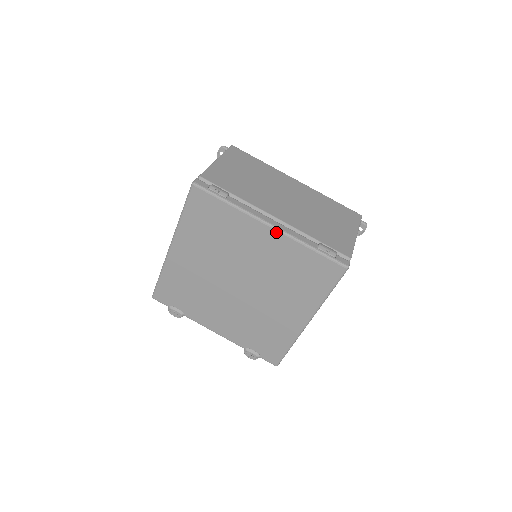
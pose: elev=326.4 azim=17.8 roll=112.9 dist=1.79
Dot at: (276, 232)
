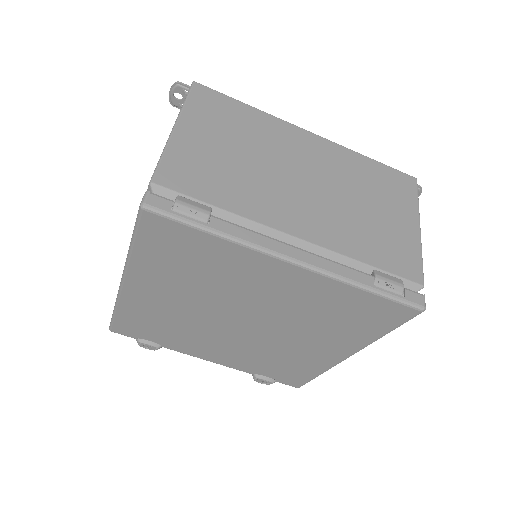
Dot at: (304, 271)
